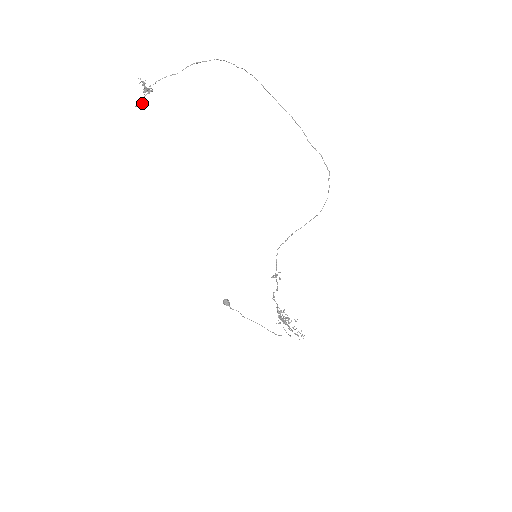
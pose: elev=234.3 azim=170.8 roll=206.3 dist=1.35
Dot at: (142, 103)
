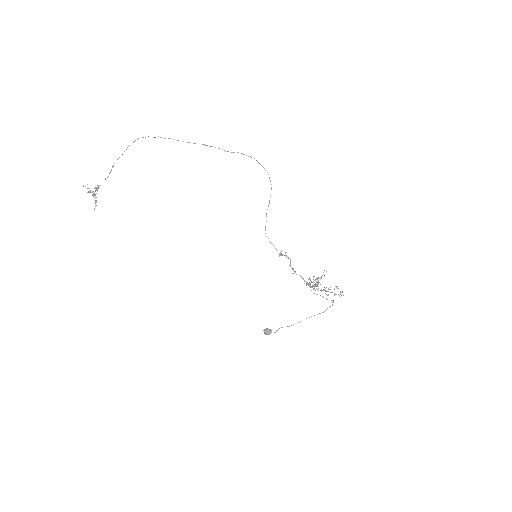
Dot at: occluded
